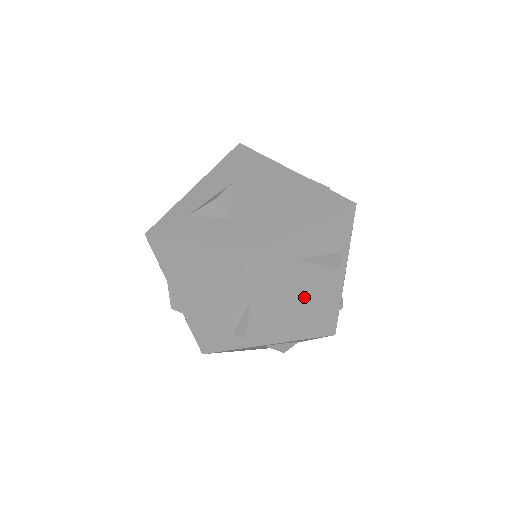
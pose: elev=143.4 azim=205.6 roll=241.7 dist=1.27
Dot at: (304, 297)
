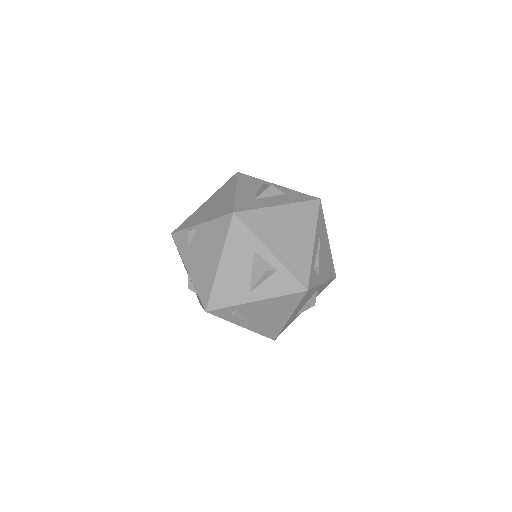
Dot at: (328, 243)
